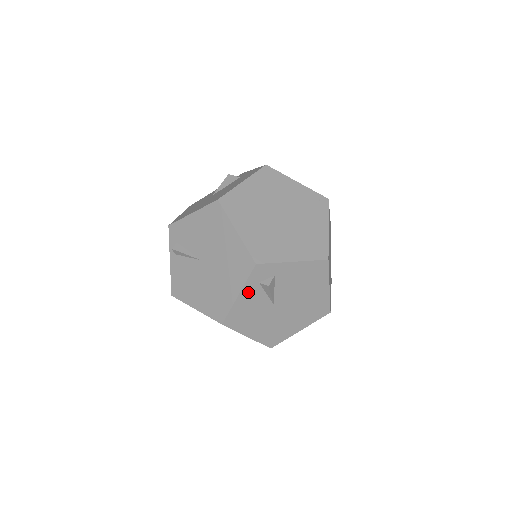
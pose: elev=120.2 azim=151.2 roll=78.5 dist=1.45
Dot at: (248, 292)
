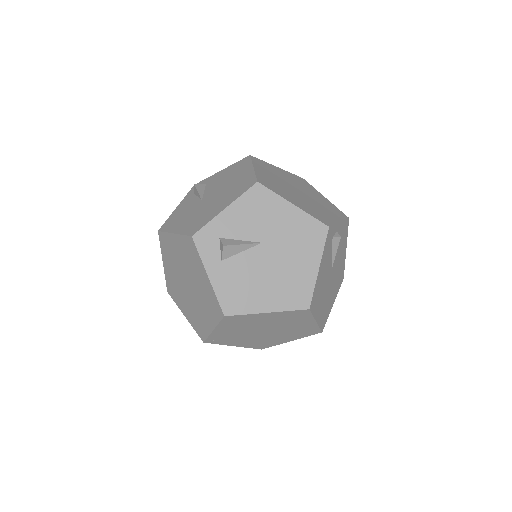
Dot at: (185, 202)
